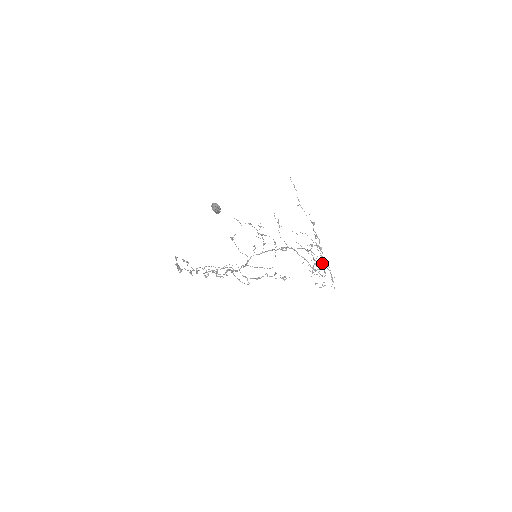
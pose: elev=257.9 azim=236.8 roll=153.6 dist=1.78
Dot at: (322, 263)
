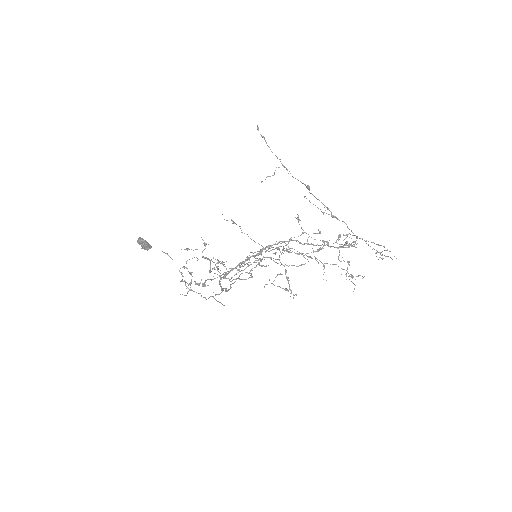
Dot at: (354, 235)
